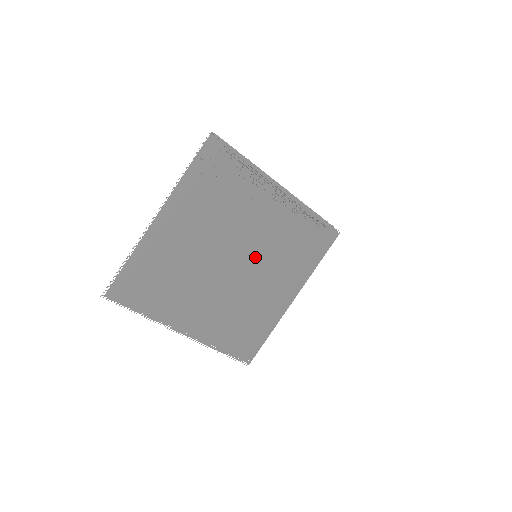
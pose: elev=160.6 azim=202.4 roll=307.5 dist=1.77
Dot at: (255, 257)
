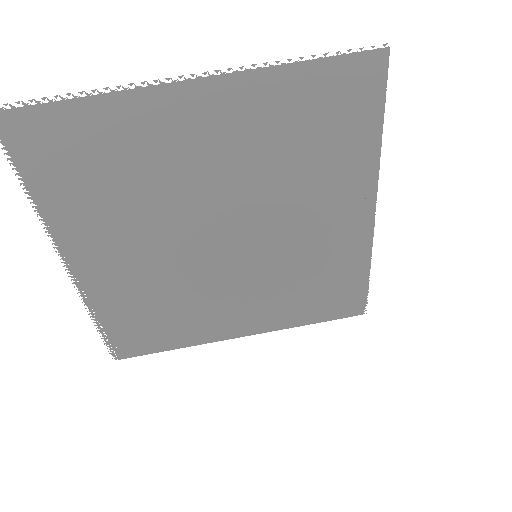
Dot at: occluded
